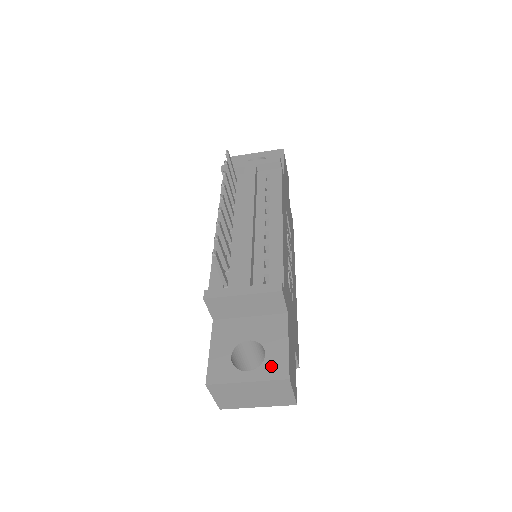
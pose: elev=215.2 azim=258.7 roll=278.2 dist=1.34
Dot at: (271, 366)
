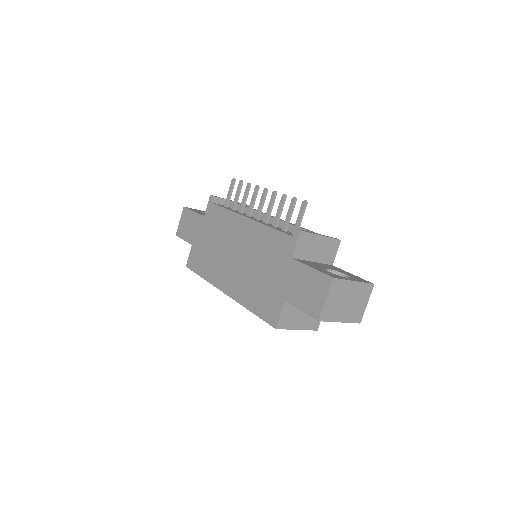
Dot at: (357, 278)
